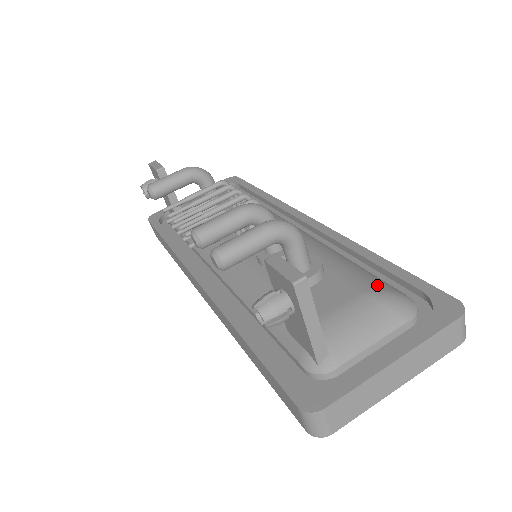
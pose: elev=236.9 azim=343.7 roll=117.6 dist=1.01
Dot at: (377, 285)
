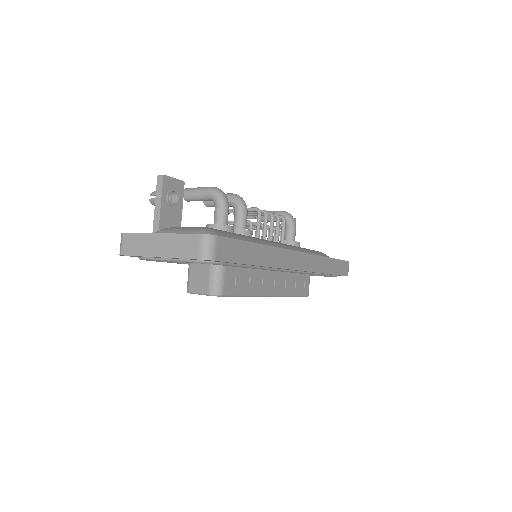
Dot at: (218, 231)
